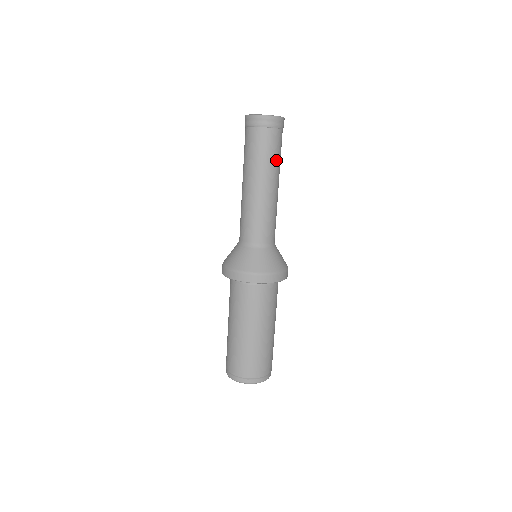
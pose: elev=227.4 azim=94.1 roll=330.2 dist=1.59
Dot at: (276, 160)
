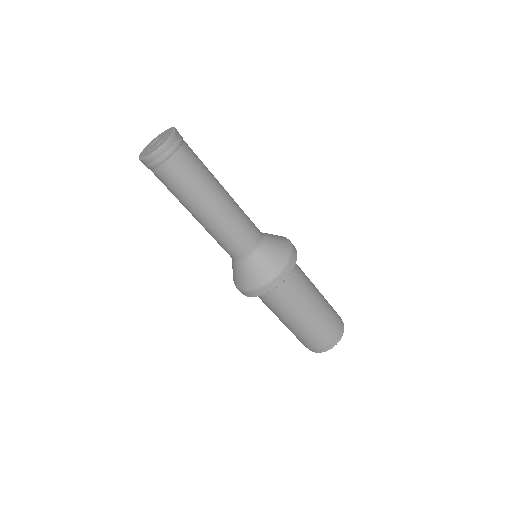
Dot at: (196, 183)
